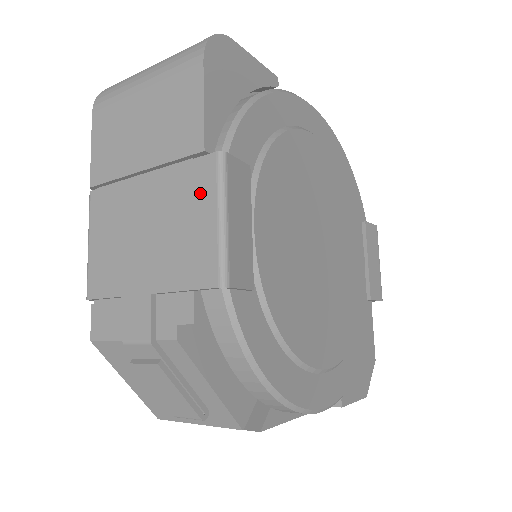
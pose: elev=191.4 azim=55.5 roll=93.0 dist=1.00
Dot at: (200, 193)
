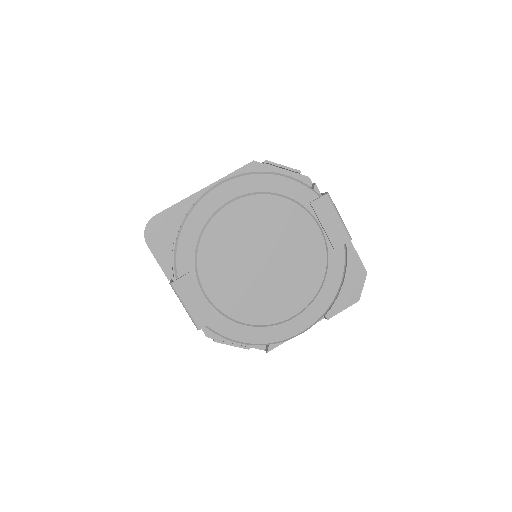
Dot at: occluded
